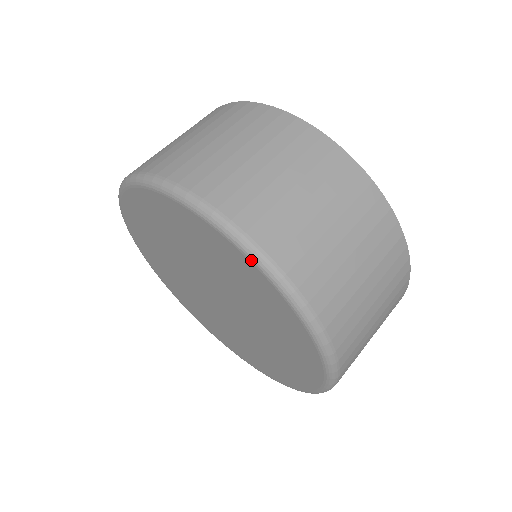
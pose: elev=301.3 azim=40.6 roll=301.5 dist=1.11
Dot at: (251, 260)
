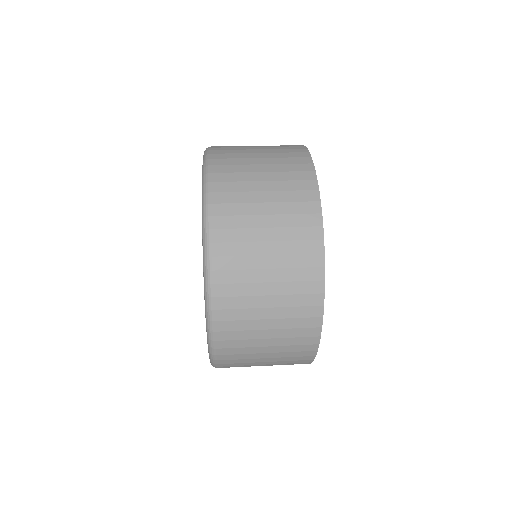
Dot at: (203, 247)
